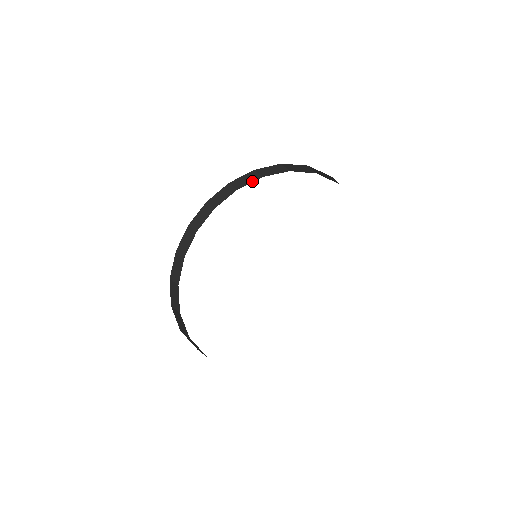
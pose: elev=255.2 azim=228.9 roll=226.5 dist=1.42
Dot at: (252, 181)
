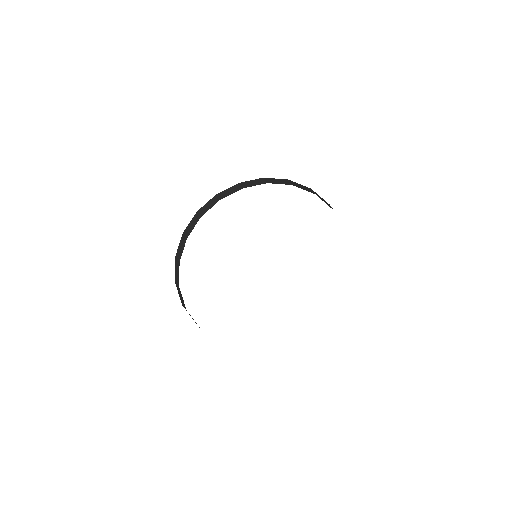
Dot at: (195, 224)
